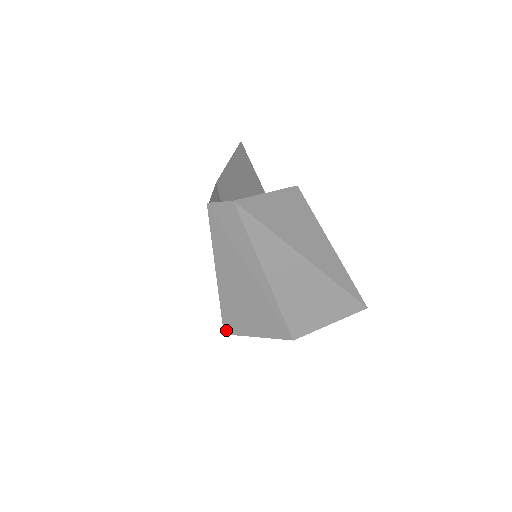
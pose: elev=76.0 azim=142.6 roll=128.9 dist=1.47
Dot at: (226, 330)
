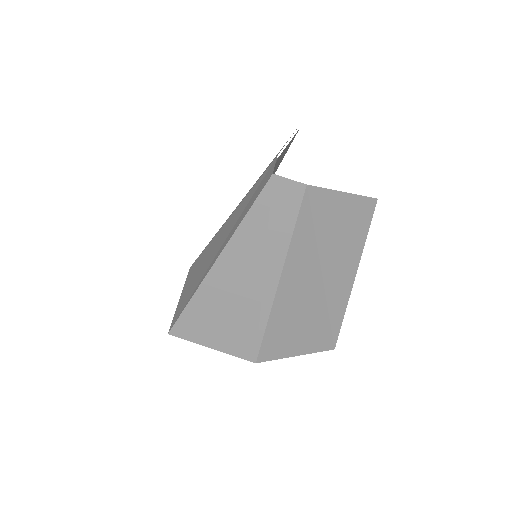
Dot at: (175, 330)
